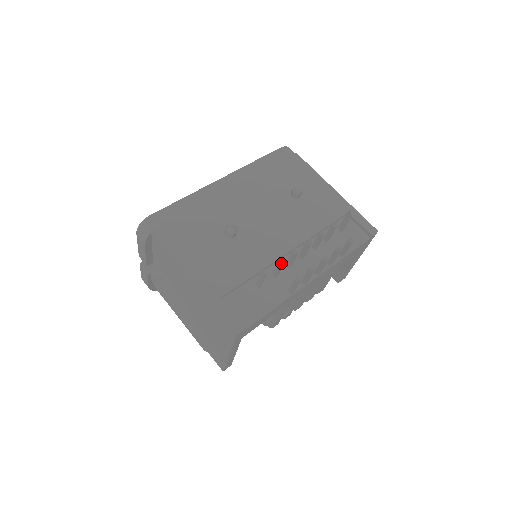
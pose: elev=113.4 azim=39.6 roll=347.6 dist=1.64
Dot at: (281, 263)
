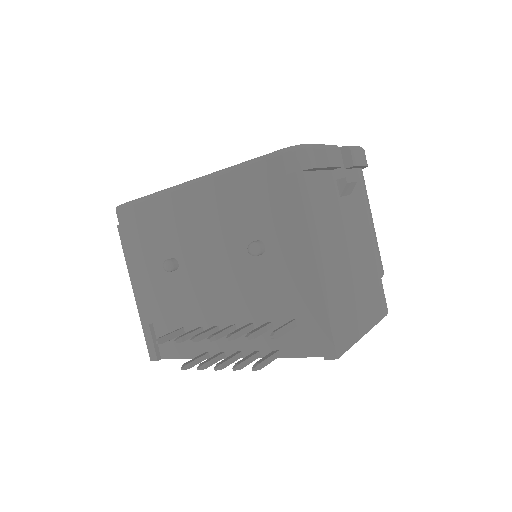
Dot at: (178, 342)
